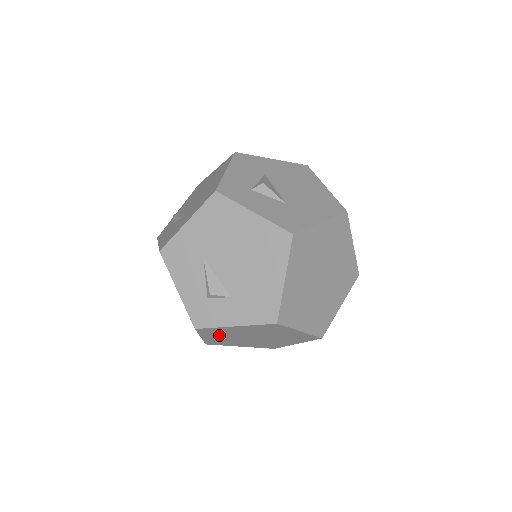
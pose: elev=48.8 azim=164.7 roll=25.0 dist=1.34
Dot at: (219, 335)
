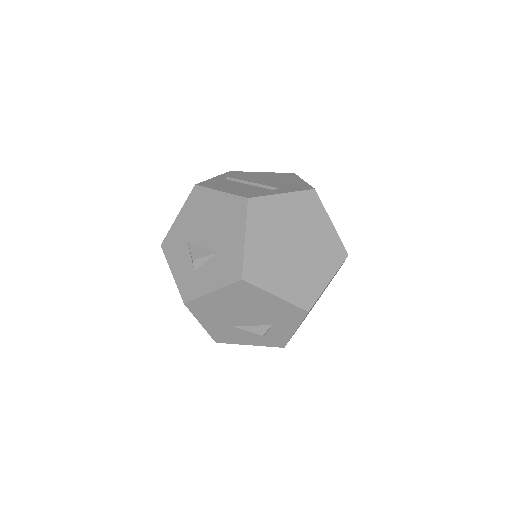
Dot at: occluded
